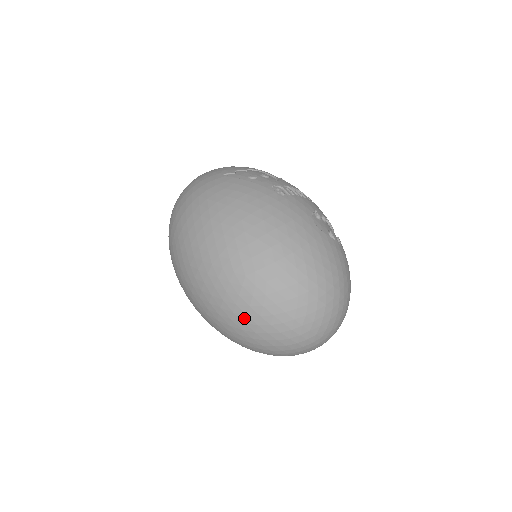
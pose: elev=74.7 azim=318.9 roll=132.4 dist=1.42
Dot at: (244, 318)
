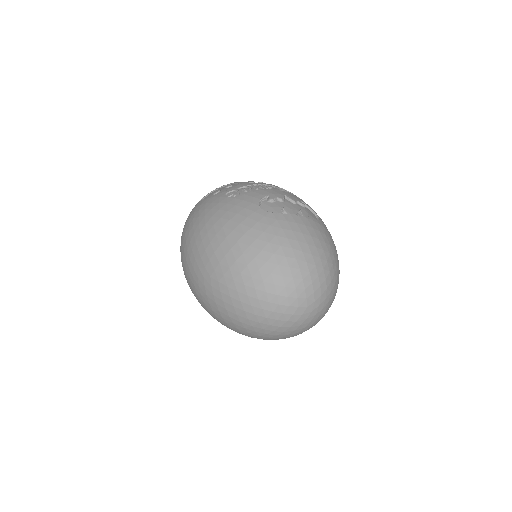
Dot at: (226, 313)
